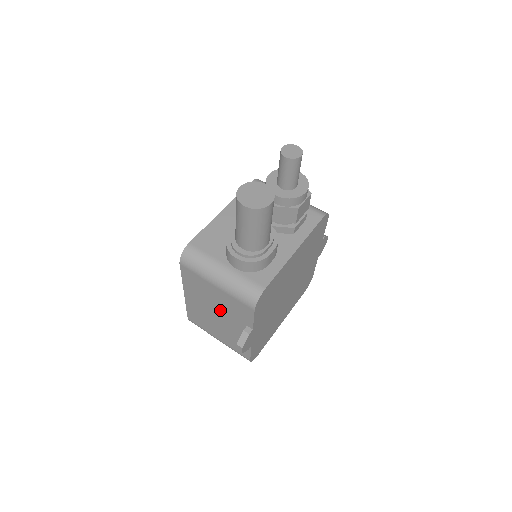
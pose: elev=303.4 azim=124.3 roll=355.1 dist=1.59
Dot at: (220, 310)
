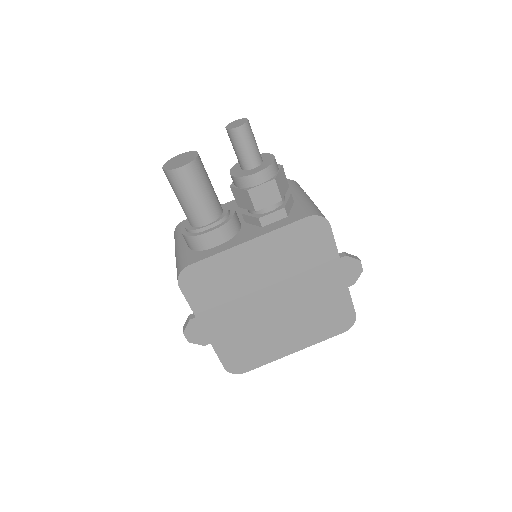
Dot at: occluded
